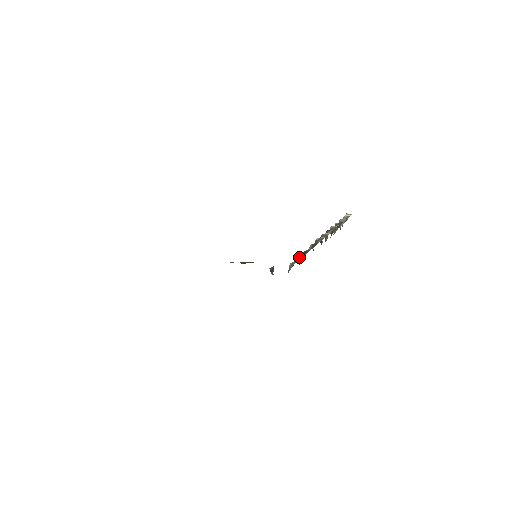
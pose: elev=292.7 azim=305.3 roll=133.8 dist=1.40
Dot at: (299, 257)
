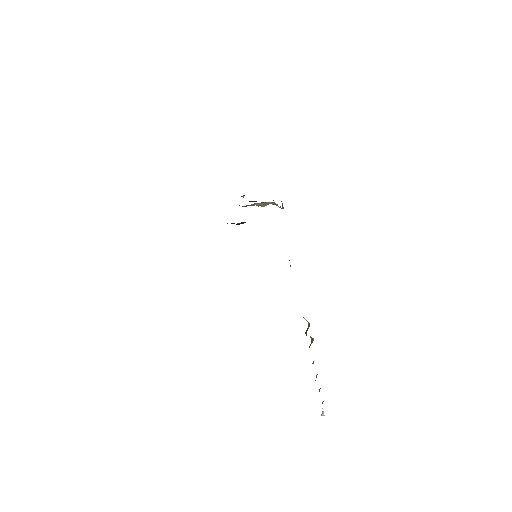
Dot at: occluded
